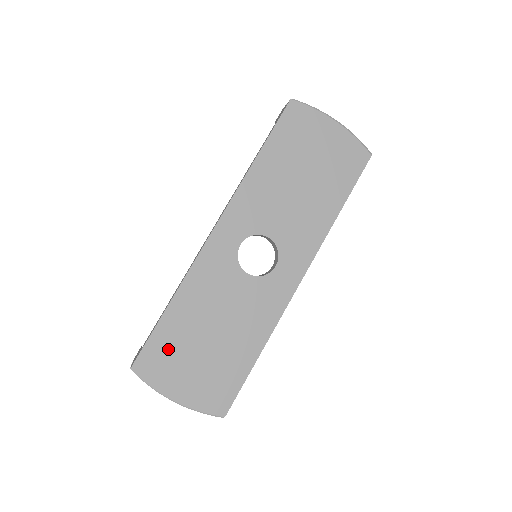
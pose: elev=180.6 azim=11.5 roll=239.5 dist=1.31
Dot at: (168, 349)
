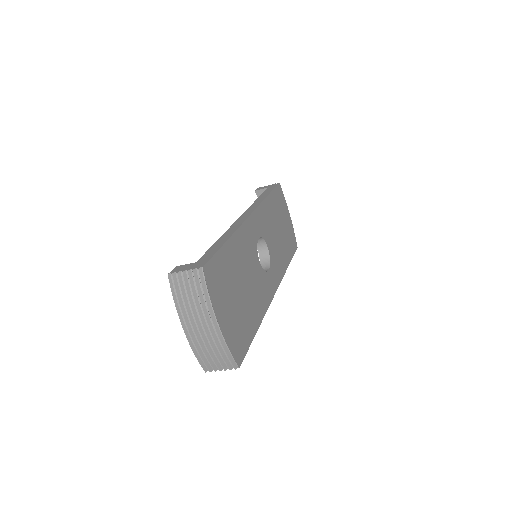
Dot at: (223, 274)
